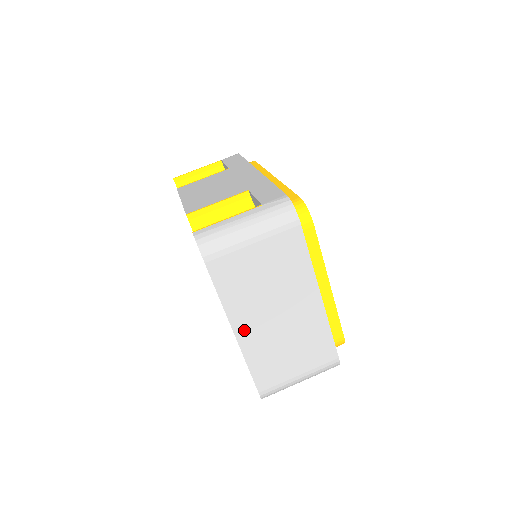
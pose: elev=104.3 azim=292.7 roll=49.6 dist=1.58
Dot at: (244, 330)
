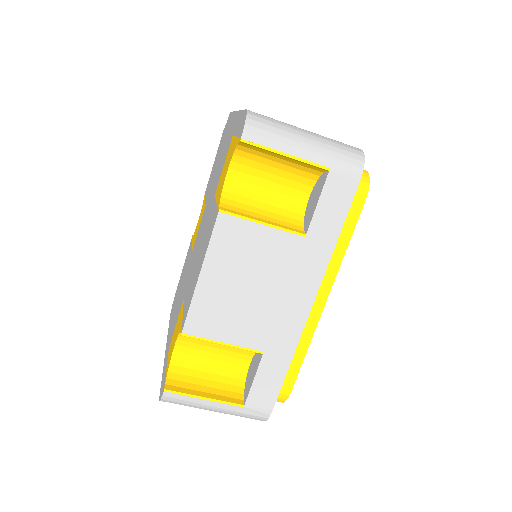
Dot at: occluded
